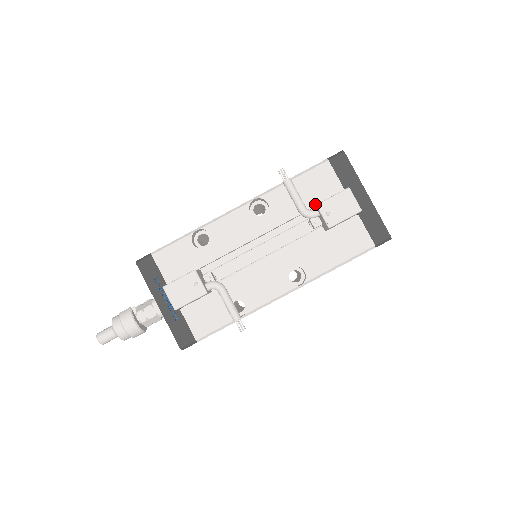
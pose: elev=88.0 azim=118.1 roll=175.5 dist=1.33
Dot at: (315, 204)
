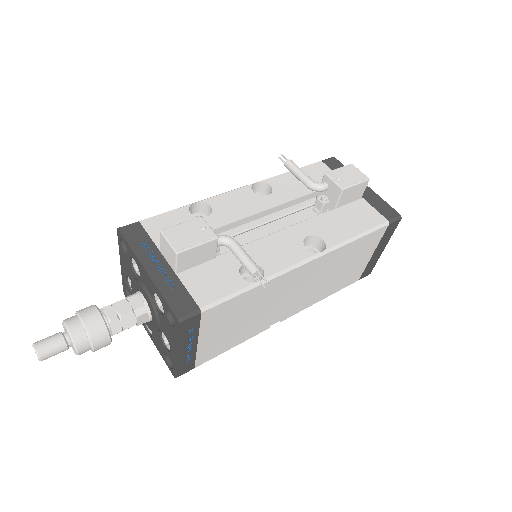
Dot at: occluded
